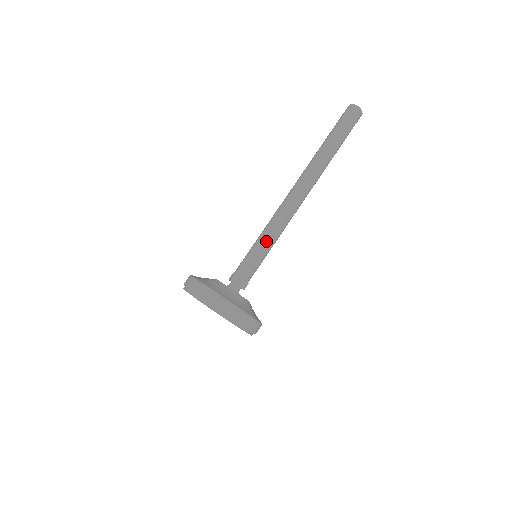
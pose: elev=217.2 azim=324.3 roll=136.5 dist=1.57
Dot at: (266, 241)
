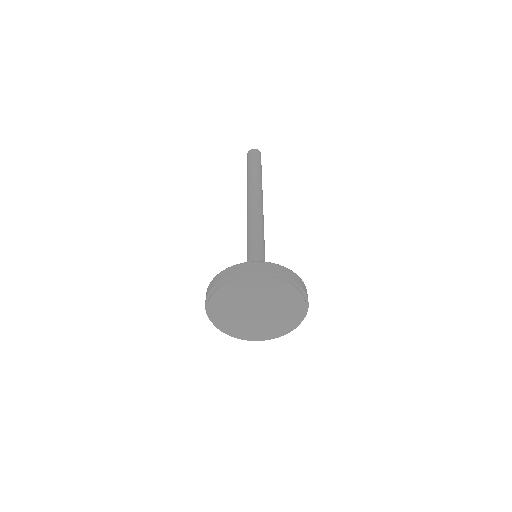
Dot at: (250, 239)
